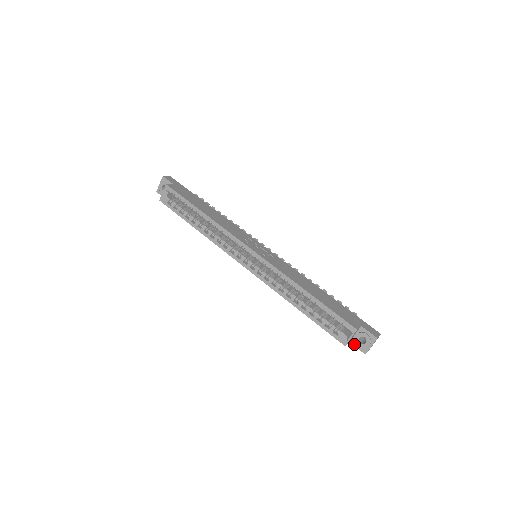
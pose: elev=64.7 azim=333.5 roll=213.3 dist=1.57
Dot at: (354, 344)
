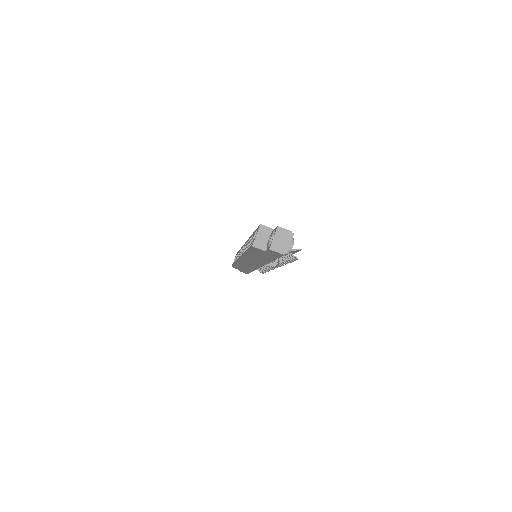
Dot at: (267, 249)
